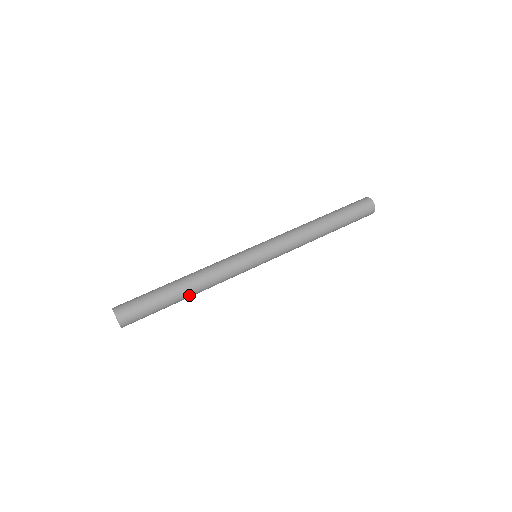
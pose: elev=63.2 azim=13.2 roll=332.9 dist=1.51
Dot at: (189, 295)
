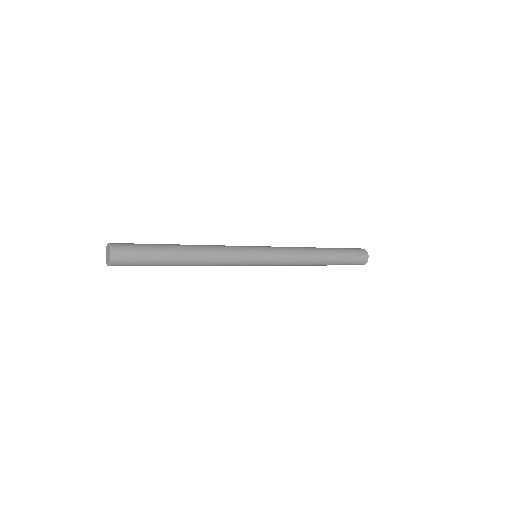
Dot at: (187, 256)
